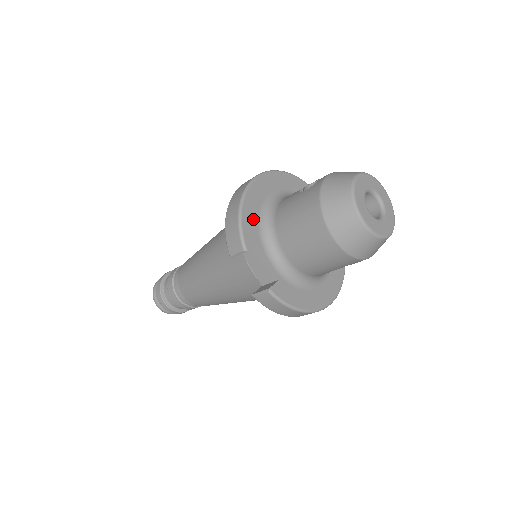
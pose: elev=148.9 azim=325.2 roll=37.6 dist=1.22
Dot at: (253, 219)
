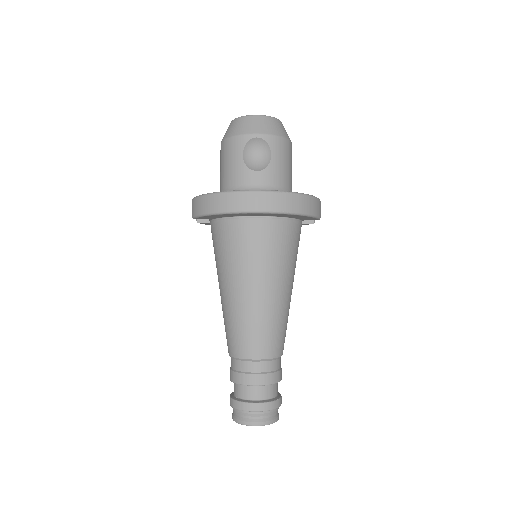
Dot at: occluded
